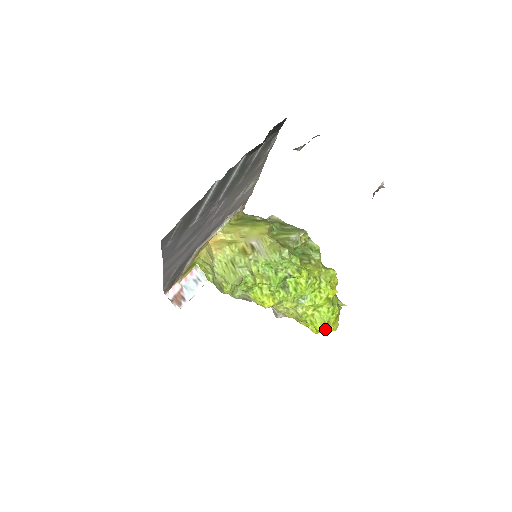
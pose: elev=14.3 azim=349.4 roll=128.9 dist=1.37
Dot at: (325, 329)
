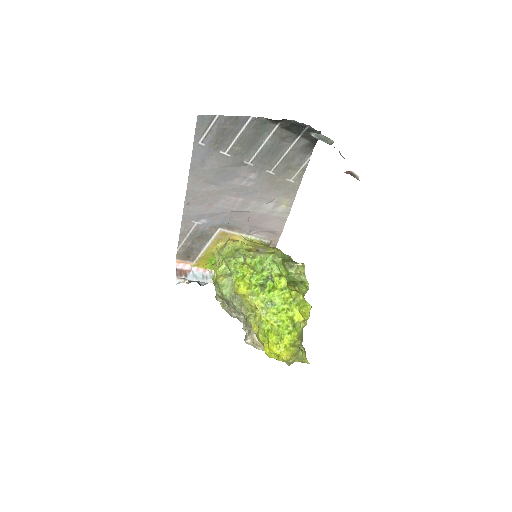
Dot at: (276, 345)
